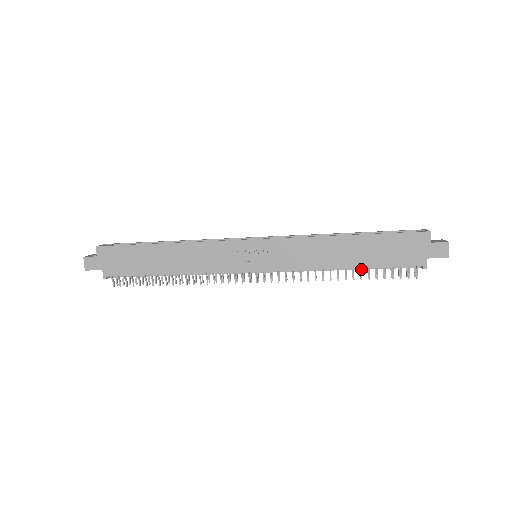
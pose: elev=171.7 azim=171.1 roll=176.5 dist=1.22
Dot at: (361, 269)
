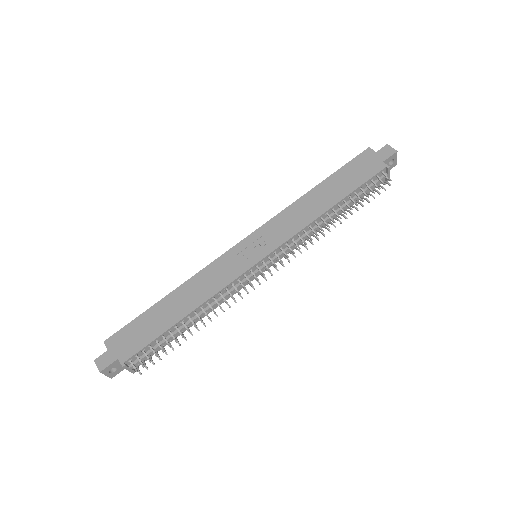
Dot at: (344, 202)
